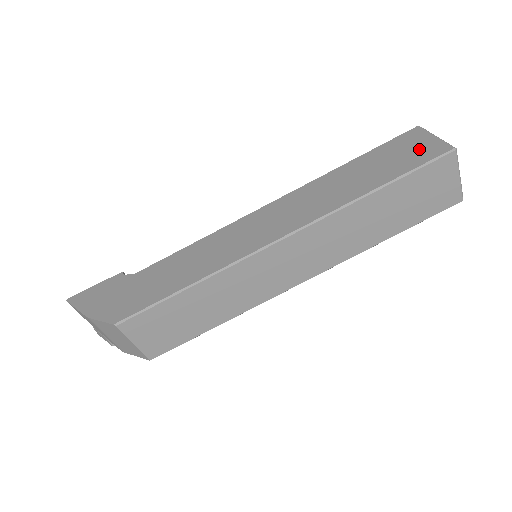
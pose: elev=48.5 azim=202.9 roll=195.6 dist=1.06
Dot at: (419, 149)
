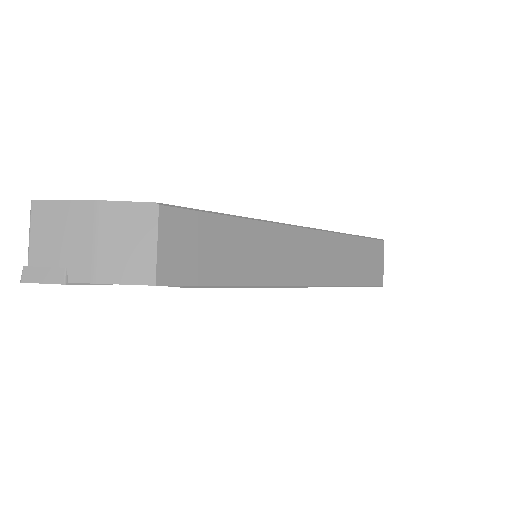
Dot at: occluded
